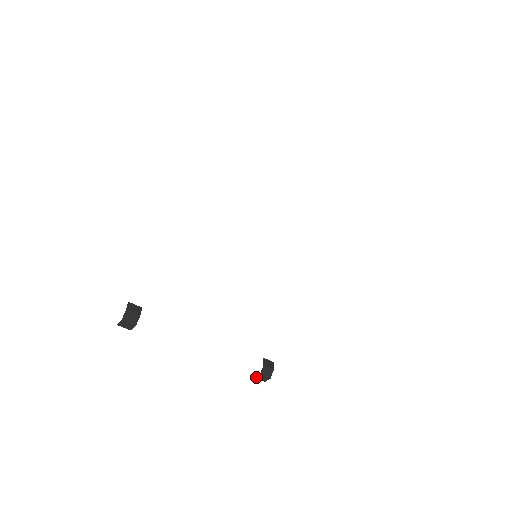
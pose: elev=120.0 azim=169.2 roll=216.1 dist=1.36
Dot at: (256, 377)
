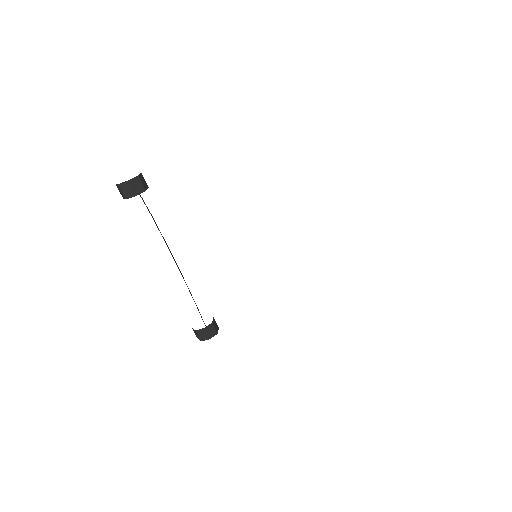
Dot at: occluded
